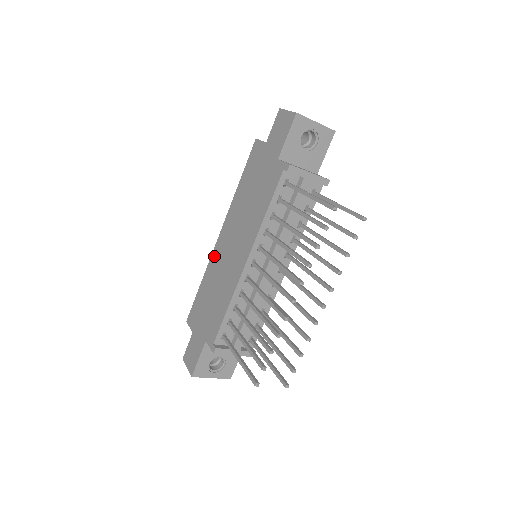
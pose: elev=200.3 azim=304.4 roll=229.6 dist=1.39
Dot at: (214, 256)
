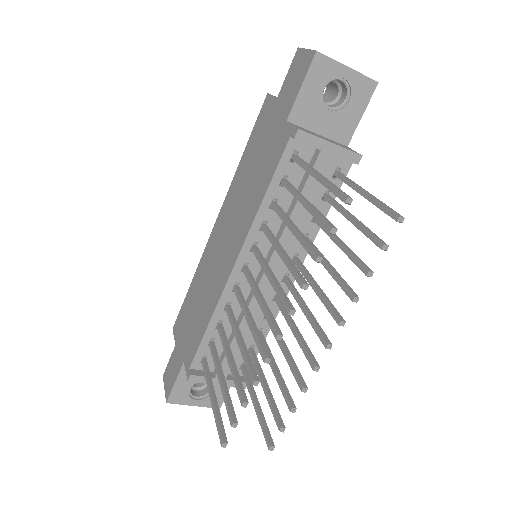
Dot at: (207, 250)
